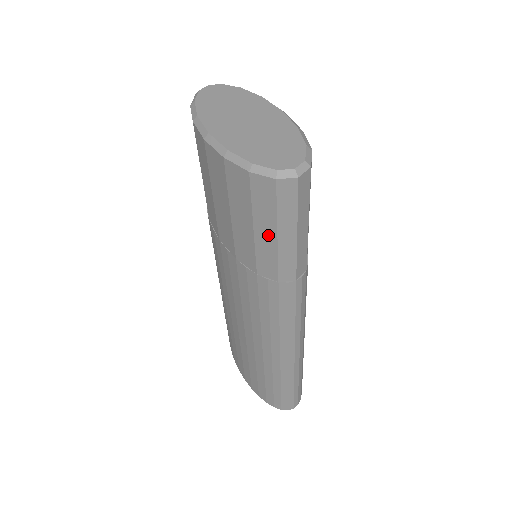
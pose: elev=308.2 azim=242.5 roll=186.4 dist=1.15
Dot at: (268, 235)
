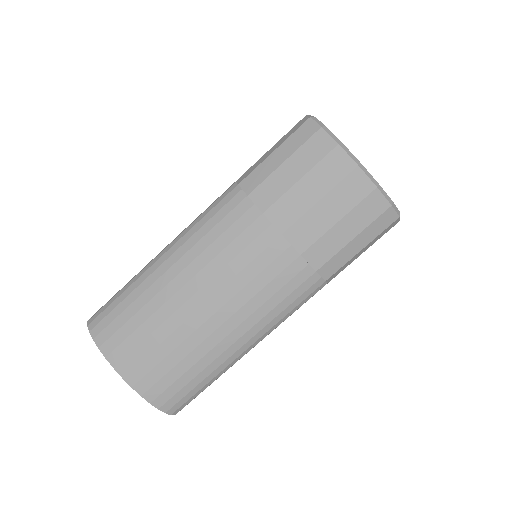
Dot at: (358, 247)
